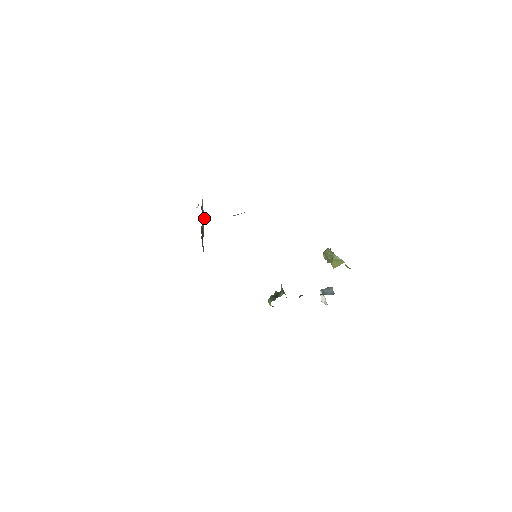
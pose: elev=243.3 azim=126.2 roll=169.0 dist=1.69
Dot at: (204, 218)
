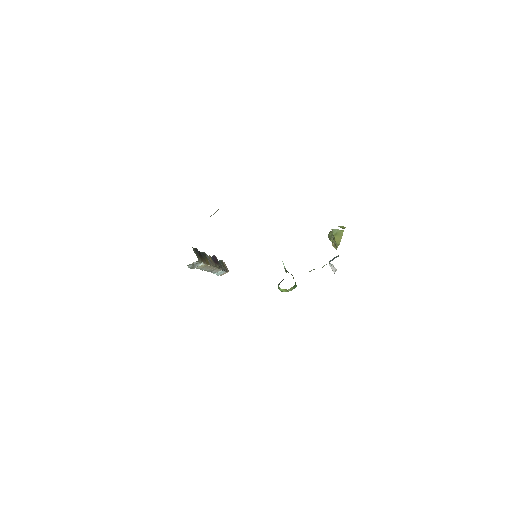
Dot at: (219, 264)
